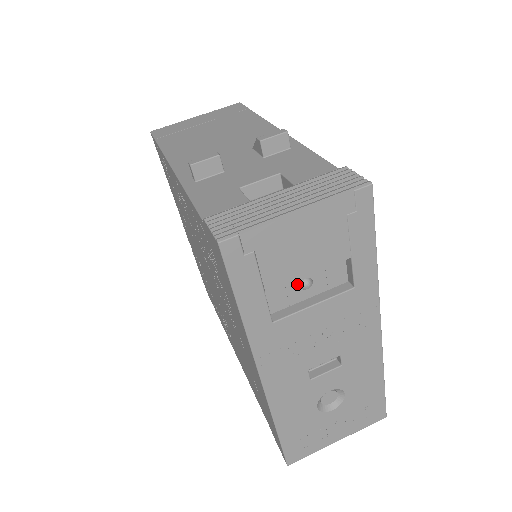
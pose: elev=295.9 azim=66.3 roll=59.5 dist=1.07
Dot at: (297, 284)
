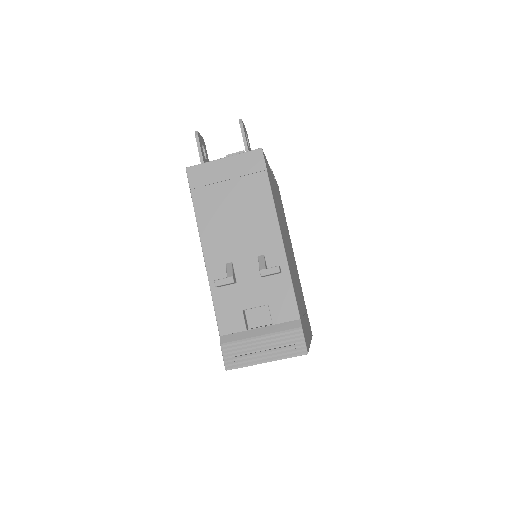
Dot at: occluded
